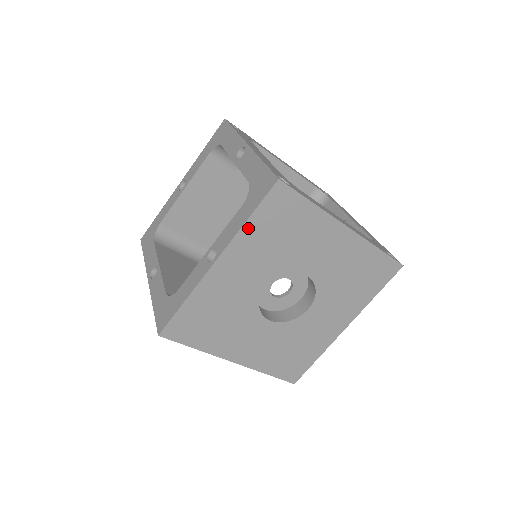
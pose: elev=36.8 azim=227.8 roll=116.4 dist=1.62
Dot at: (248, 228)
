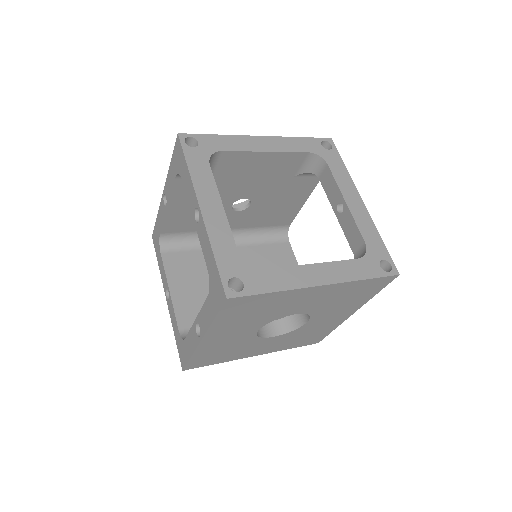
Dot at: (217, 322)
